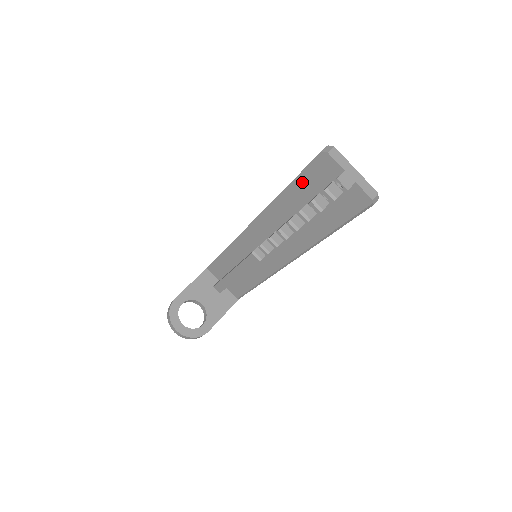
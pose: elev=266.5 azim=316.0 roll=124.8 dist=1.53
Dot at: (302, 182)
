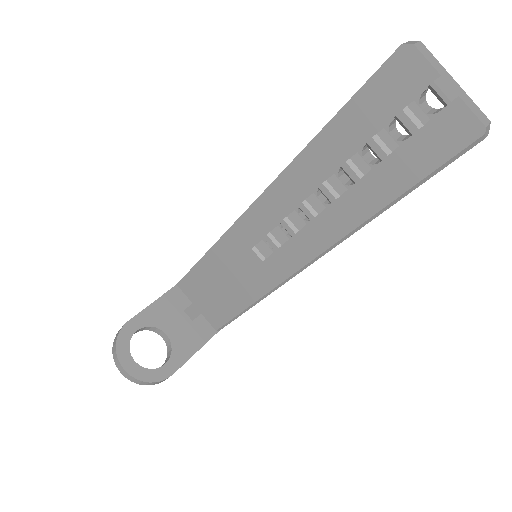
Dot at: (354, 112)
